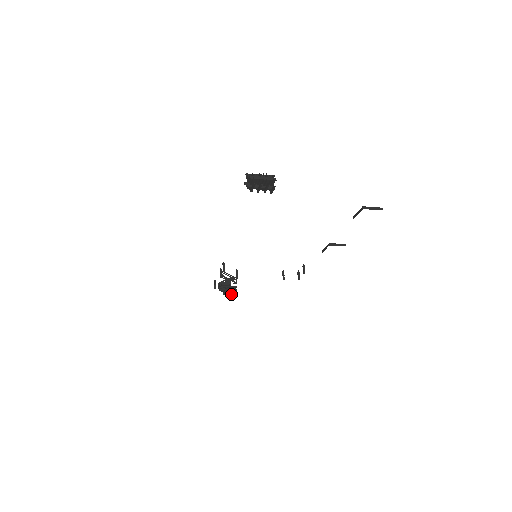
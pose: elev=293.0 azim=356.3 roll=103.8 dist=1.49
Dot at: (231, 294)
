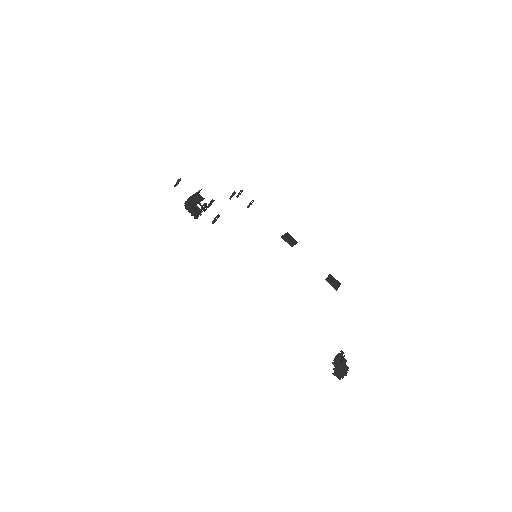
Dot at: (193, 215)
